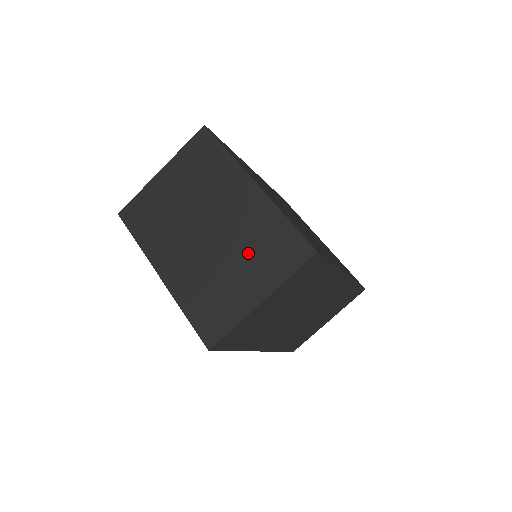
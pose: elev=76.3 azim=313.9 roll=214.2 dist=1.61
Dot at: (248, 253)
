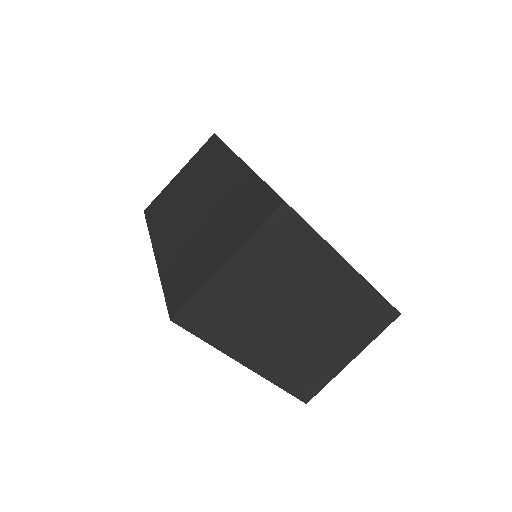
Dot at: (342, 327)
